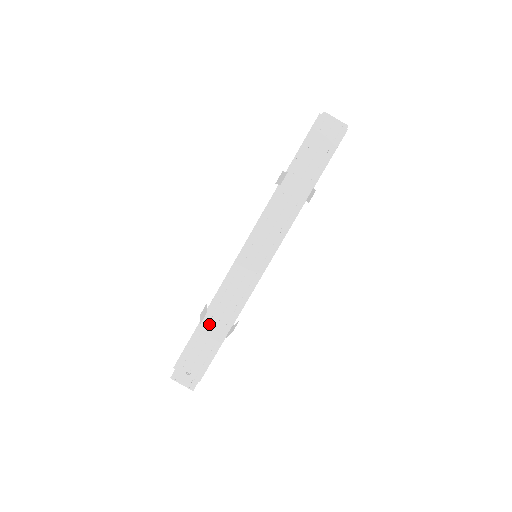
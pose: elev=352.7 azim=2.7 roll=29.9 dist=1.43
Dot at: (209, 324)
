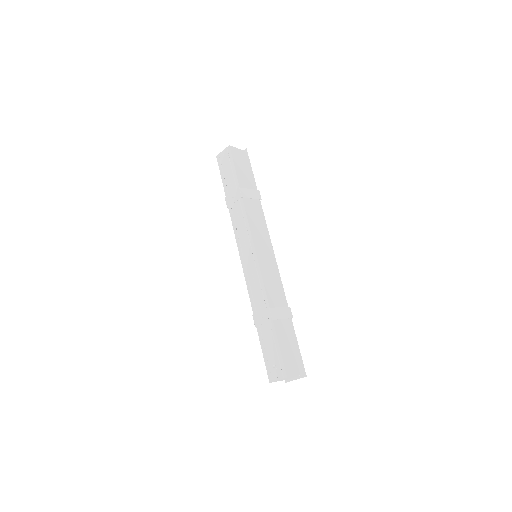
Dot at: (258, 321)
